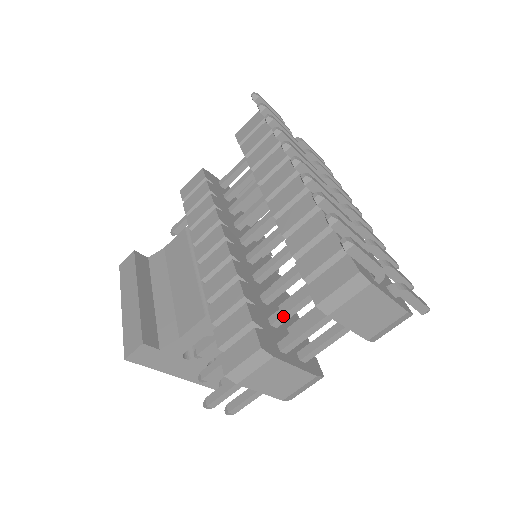
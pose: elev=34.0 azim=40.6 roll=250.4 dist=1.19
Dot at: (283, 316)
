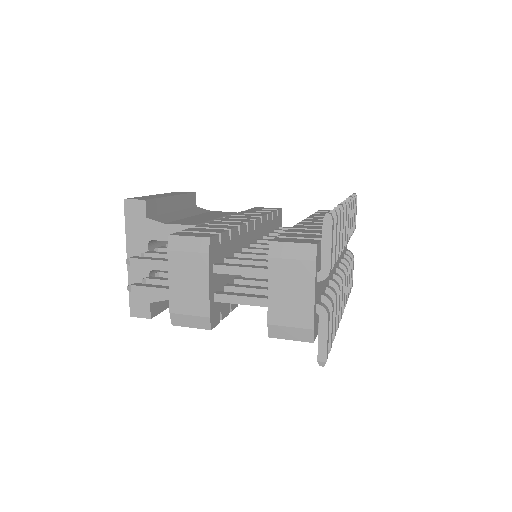
Dot at: (238, 260)
